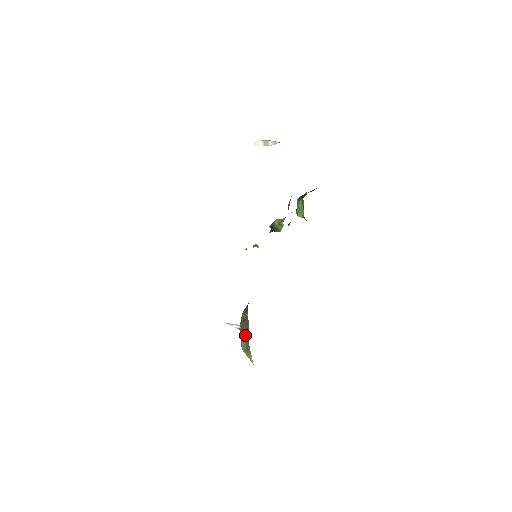
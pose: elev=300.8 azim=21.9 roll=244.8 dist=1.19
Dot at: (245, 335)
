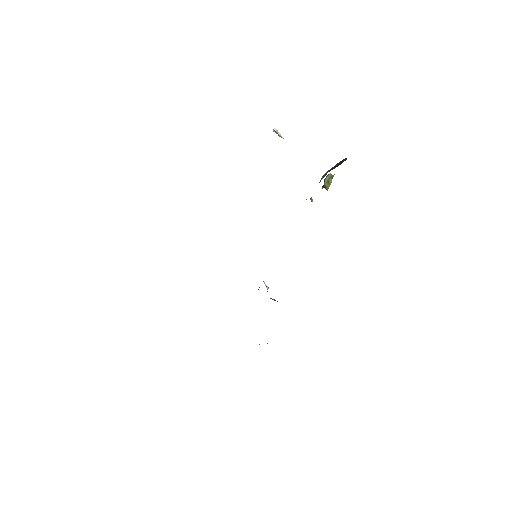
Dot at: occluded
